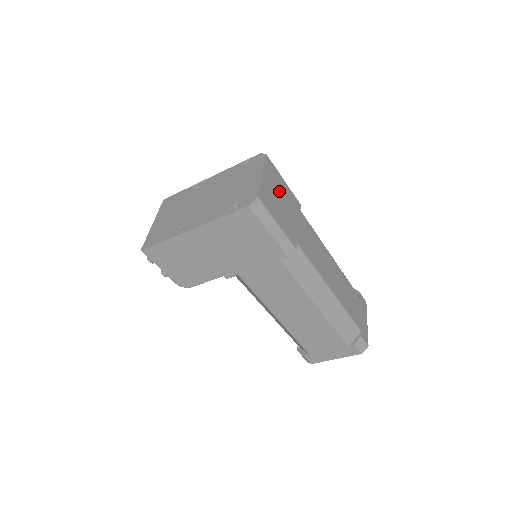
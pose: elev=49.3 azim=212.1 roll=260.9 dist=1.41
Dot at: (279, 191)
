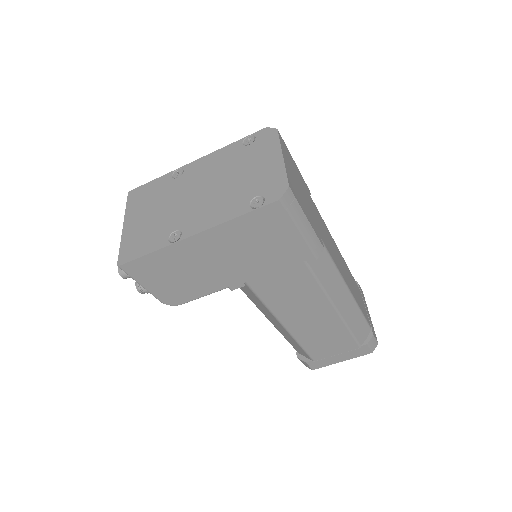
Dot at: (296, 176)
